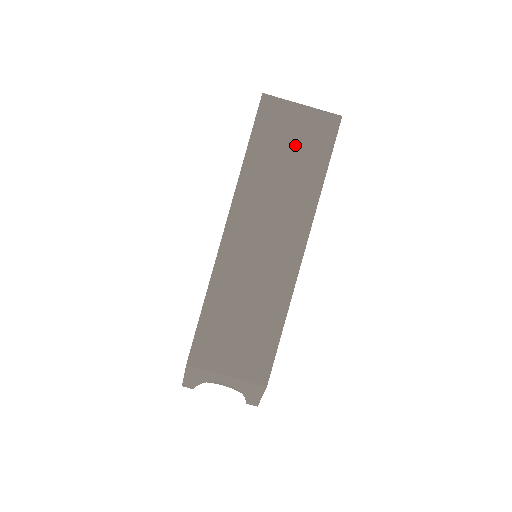
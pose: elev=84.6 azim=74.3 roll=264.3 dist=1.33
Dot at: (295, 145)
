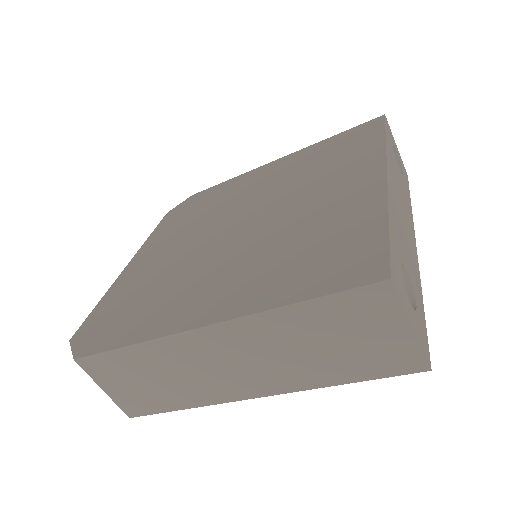
Dot at: (354, 344)
